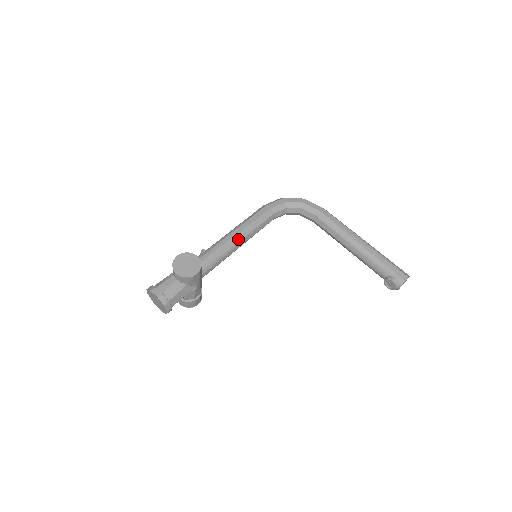
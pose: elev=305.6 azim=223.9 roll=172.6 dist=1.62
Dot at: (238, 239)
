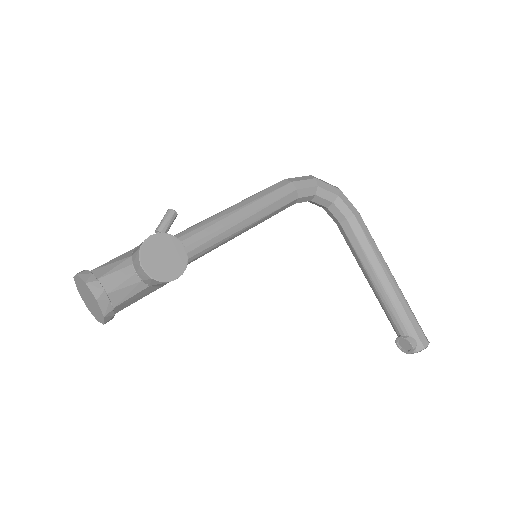
Dot at: (242, 225)
